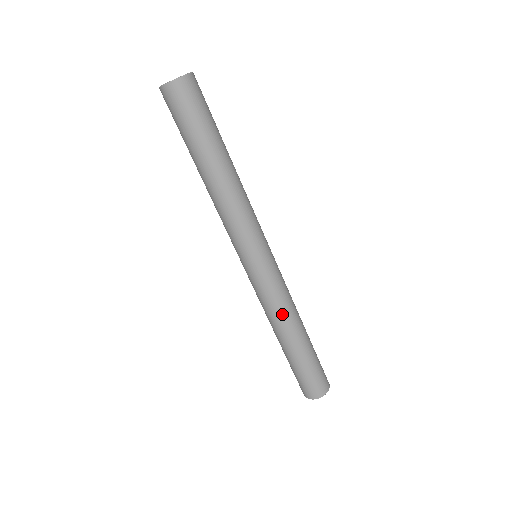
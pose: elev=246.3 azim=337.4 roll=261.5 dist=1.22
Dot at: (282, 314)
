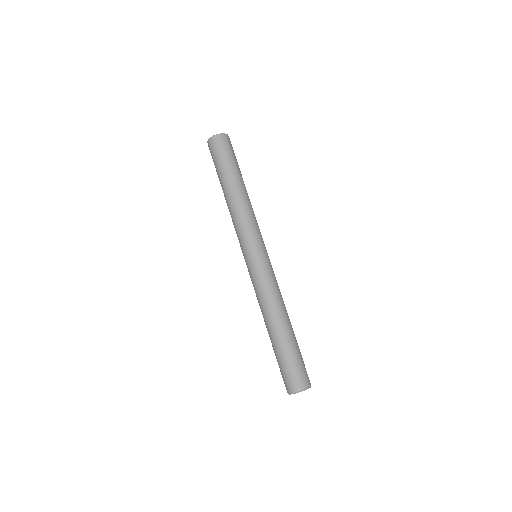
Dot at: (266, 301)
